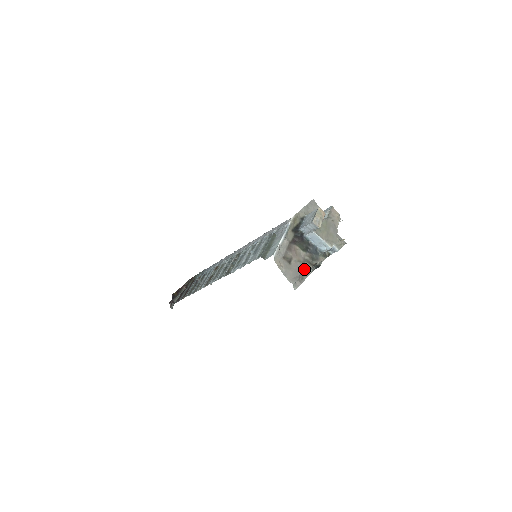
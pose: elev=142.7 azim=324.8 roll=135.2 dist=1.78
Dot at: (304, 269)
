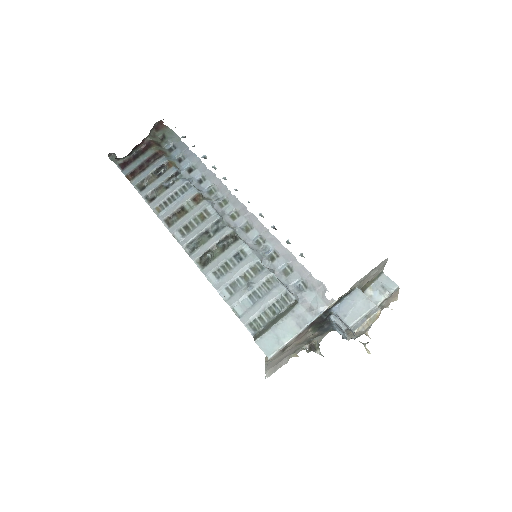
Dot at: (296, 349)
